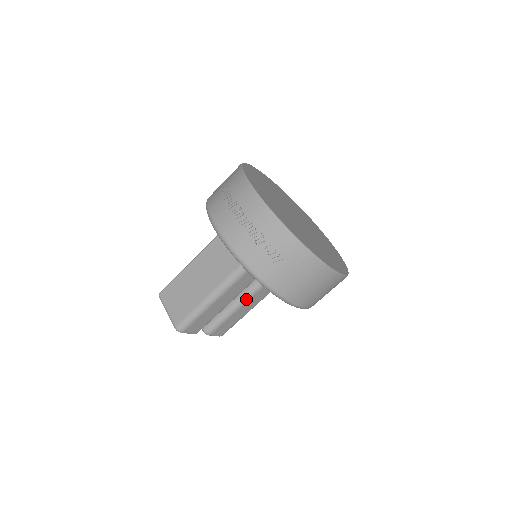
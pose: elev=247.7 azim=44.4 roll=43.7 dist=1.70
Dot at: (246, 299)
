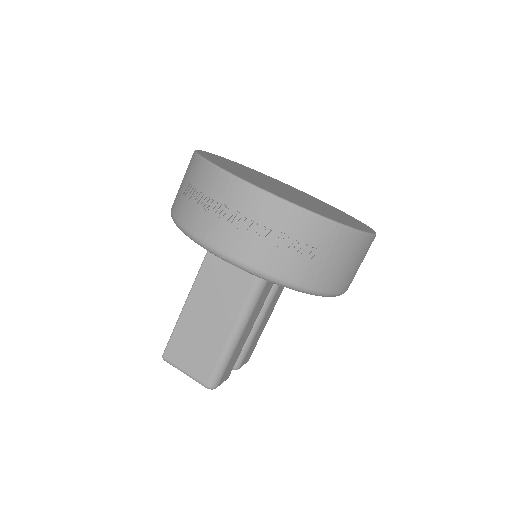
Dot at: (265, 310)
